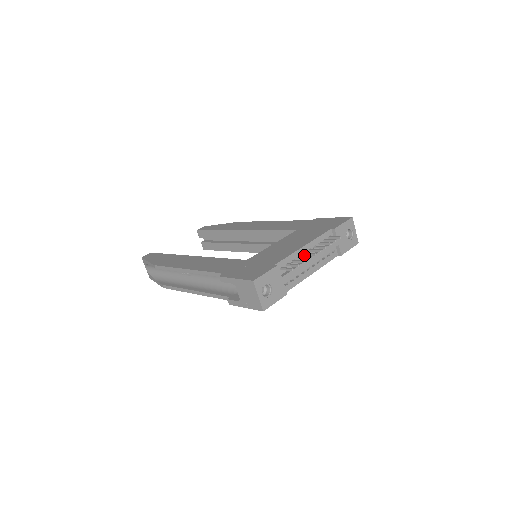
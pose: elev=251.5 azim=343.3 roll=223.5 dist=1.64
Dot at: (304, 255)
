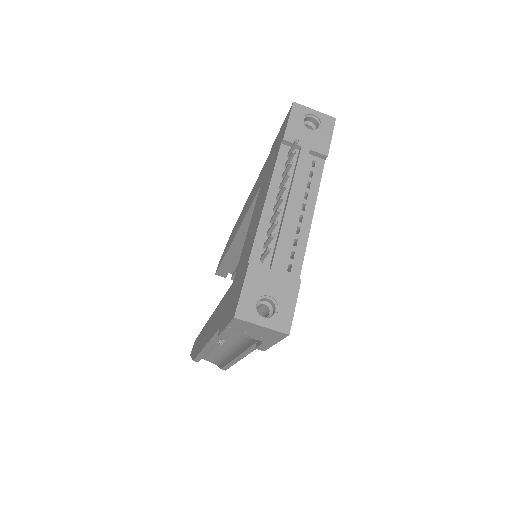
Dot at: occluded
